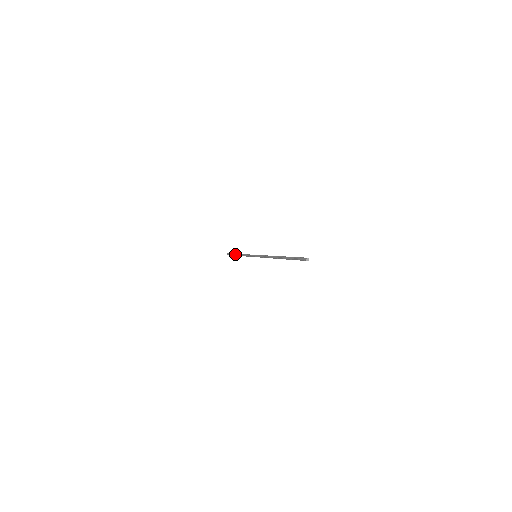
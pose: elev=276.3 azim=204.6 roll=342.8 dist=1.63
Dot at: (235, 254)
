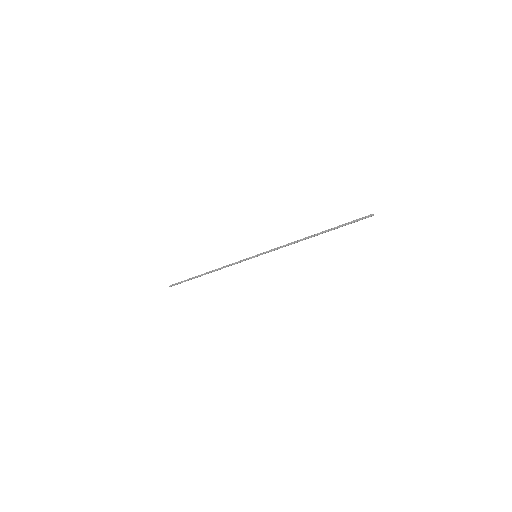
Dot at: (196, 277)
